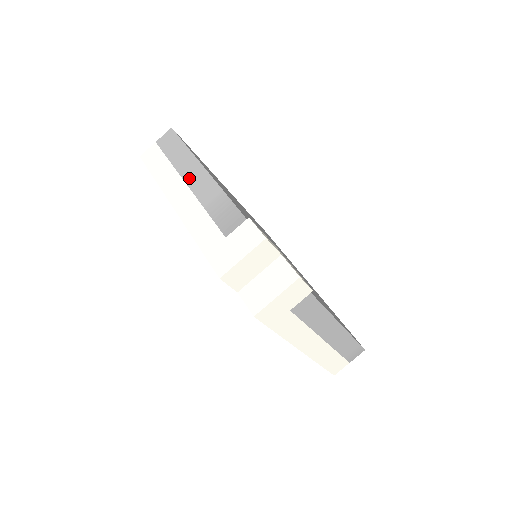
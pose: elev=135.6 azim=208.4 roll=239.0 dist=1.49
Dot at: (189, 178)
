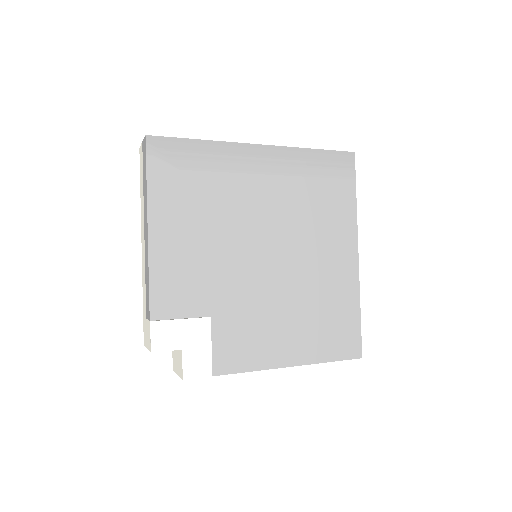
Dot at: (145, 226)
